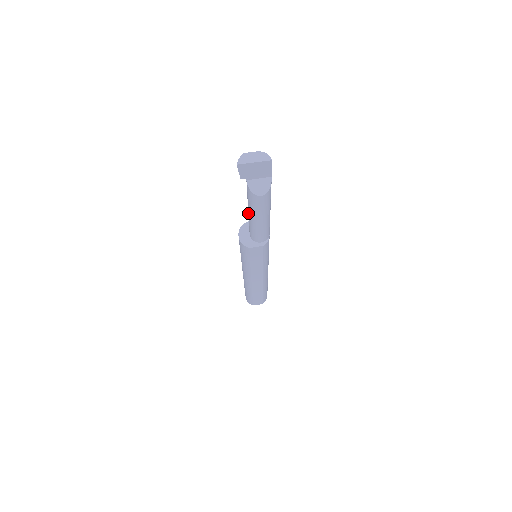
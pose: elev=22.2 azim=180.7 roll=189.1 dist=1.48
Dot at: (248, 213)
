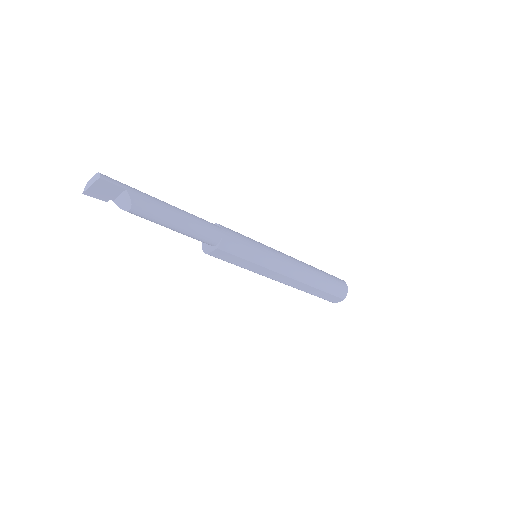
Dot at: occluded
